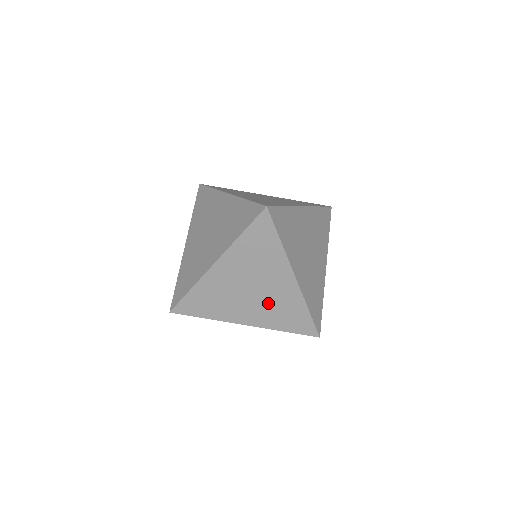
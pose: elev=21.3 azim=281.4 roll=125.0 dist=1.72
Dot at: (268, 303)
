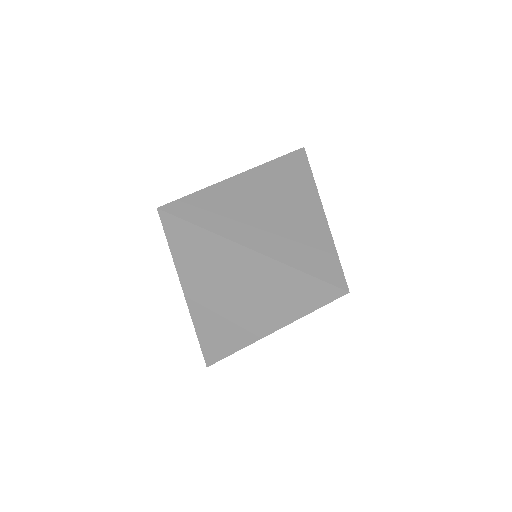
Dot at: (288, 230)
